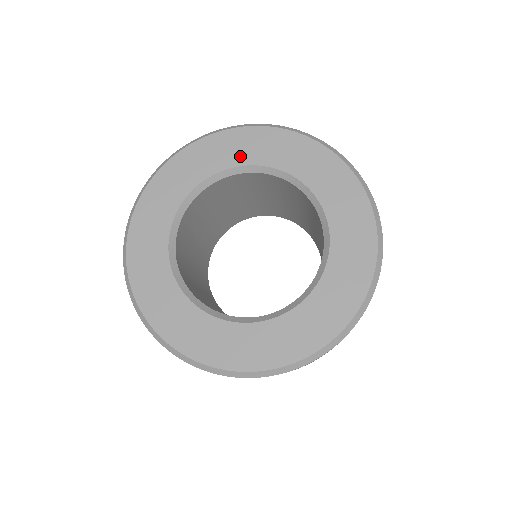
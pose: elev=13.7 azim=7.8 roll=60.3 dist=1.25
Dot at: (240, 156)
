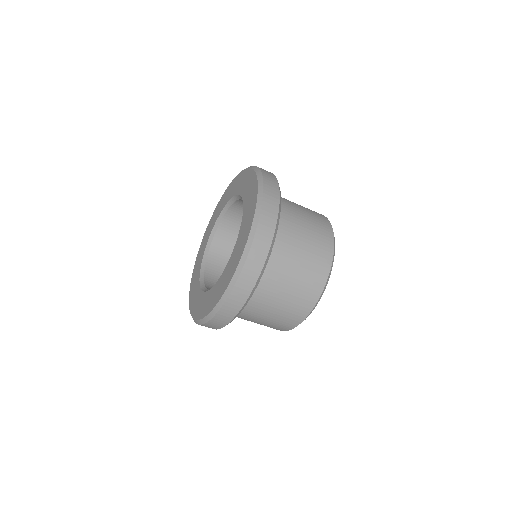
Dot at: (202, 255)
